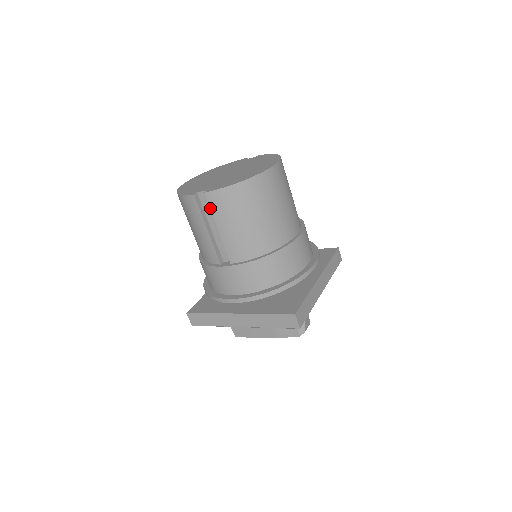
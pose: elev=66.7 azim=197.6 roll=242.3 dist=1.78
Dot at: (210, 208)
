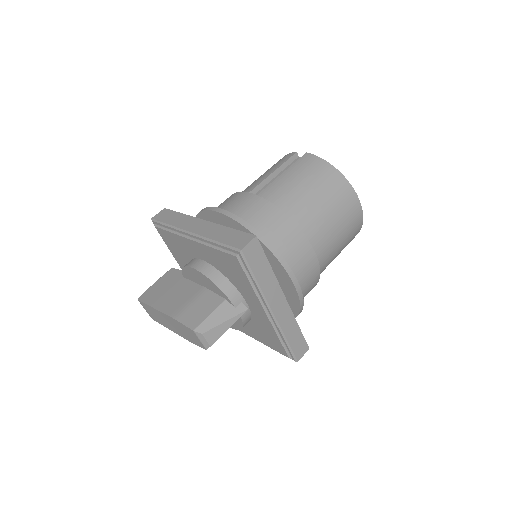
Dot at: (296, 161)
